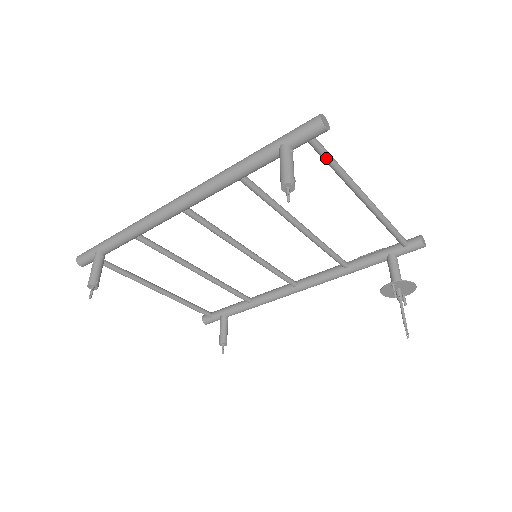
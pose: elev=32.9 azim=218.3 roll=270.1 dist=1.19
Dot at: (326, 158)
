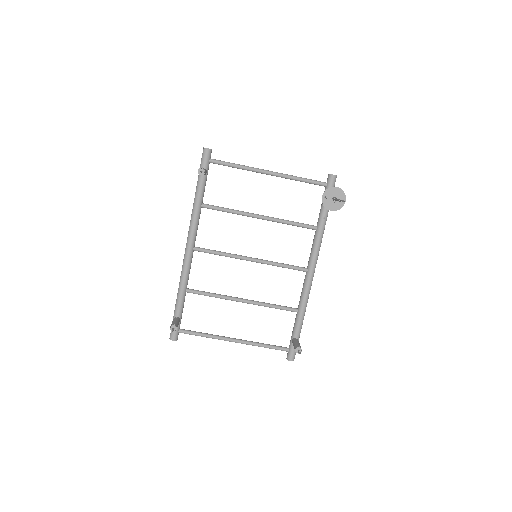
Dot at: (225, 164)
